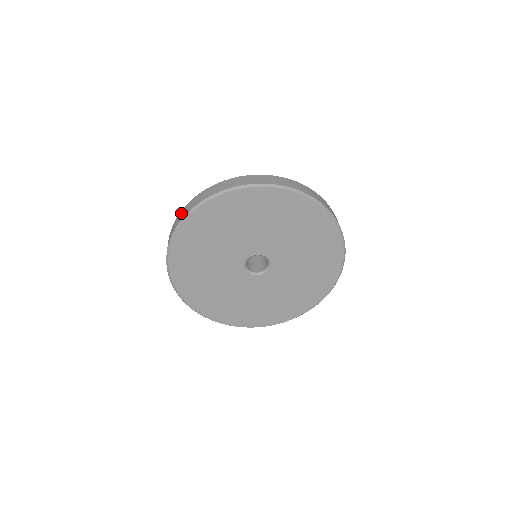
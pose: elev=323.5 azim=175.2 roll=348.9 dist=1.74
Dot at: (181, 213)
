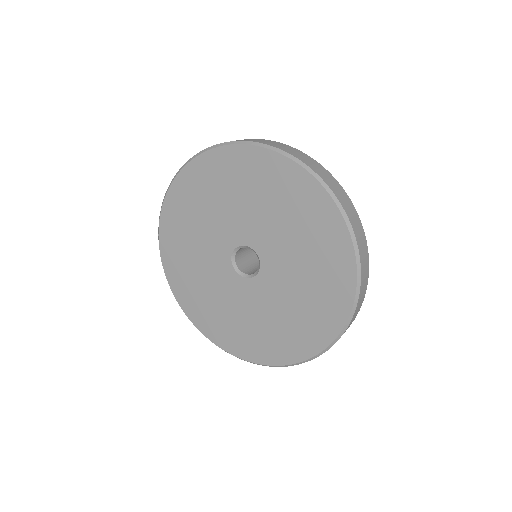
Dot at: (265, 140)
